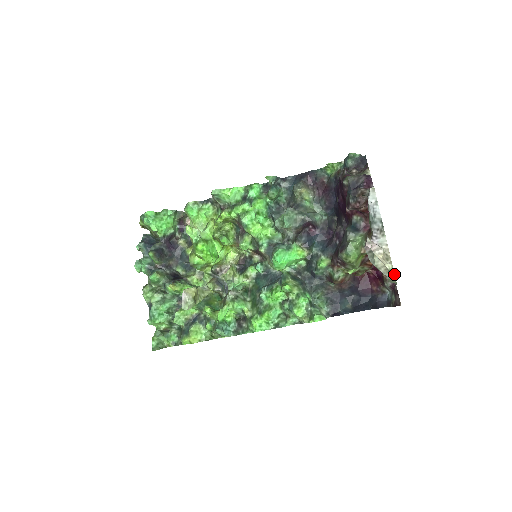
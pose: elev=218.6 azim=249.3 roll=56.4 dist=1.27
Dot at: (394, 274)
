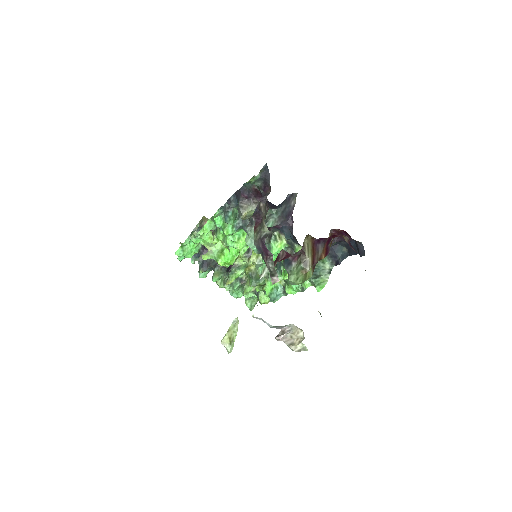
Dot at: (306, 349)
